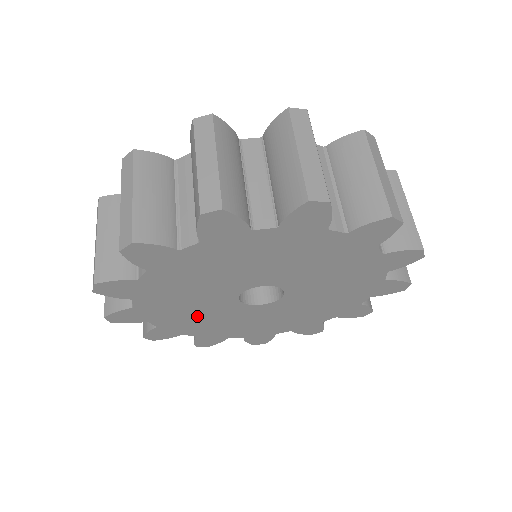
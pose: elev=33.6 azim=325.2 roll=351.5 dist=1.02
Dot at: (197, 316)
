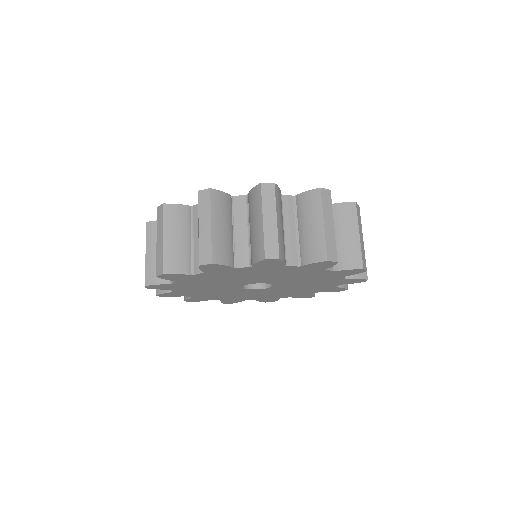
Dot at: (206, 290)
